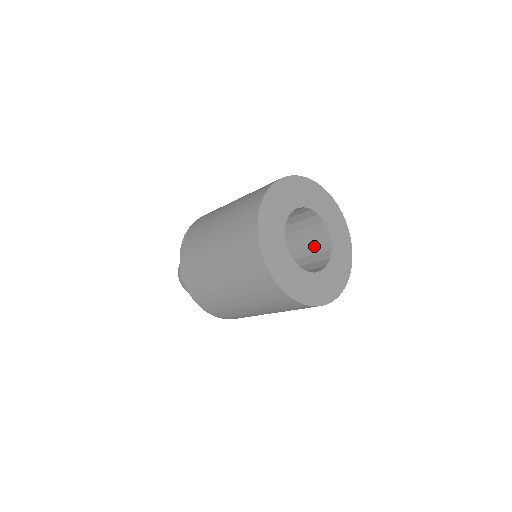
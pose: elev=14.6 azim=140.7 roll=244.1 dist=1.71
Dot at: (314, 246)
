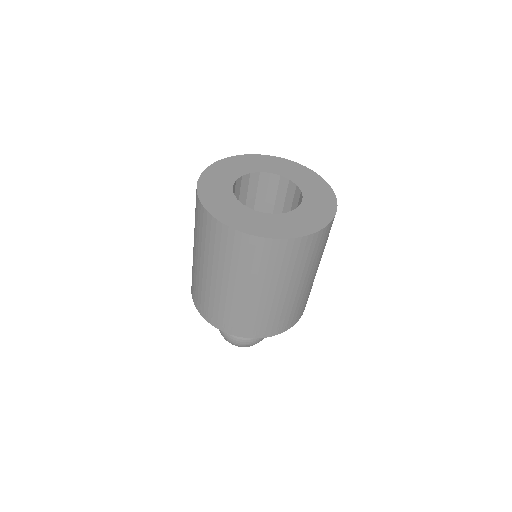
Dot at: occluded
